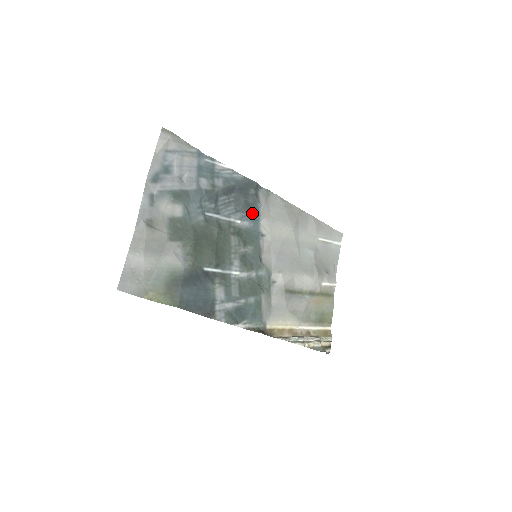
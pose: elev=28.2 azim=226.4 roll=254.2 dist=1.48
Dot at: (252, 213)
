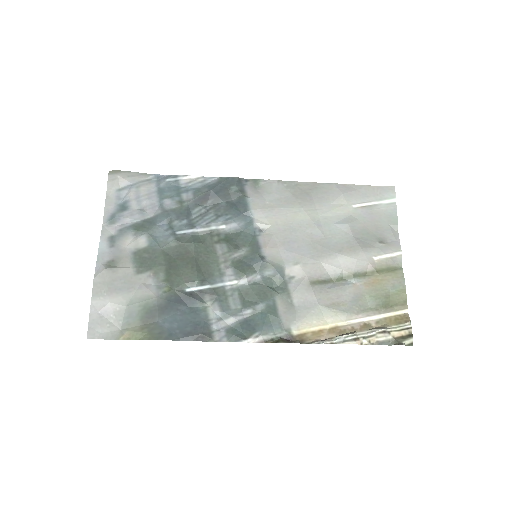
Dot at: (239, 211)
